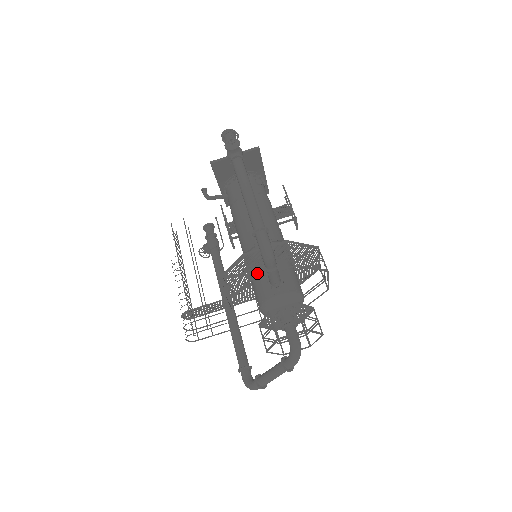
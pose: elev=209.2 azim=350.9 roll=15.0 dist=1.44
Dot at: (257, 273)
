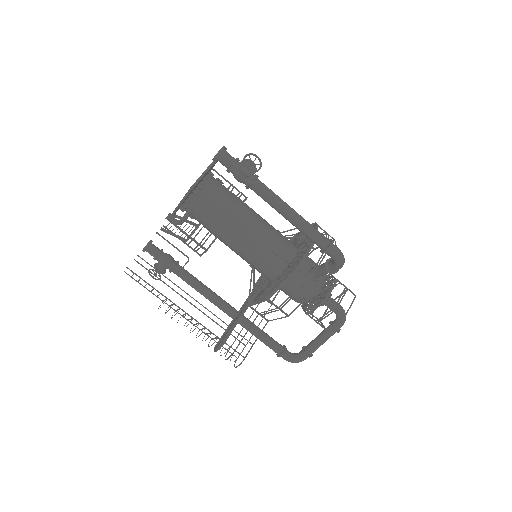
Dot at: occluded
